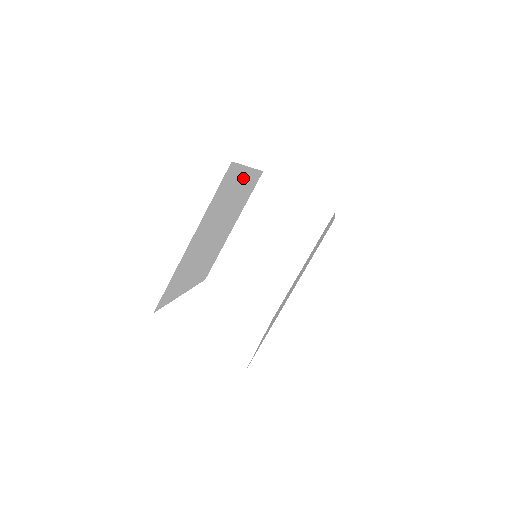
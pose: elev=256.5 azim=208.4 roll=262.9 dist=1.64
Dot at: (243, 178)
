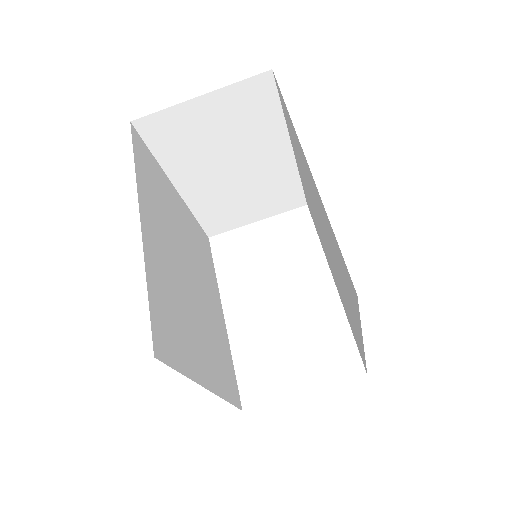
Dot at: (150, 237)
